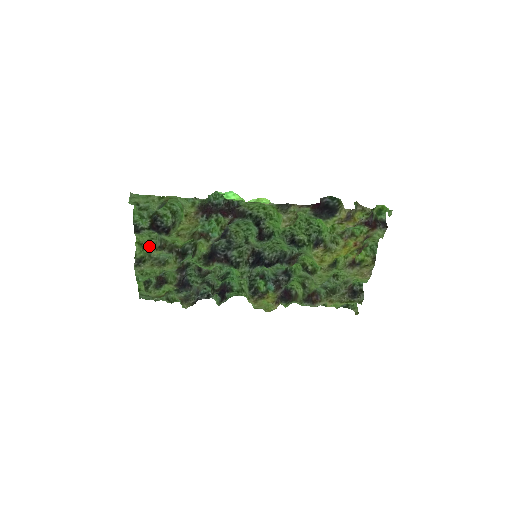
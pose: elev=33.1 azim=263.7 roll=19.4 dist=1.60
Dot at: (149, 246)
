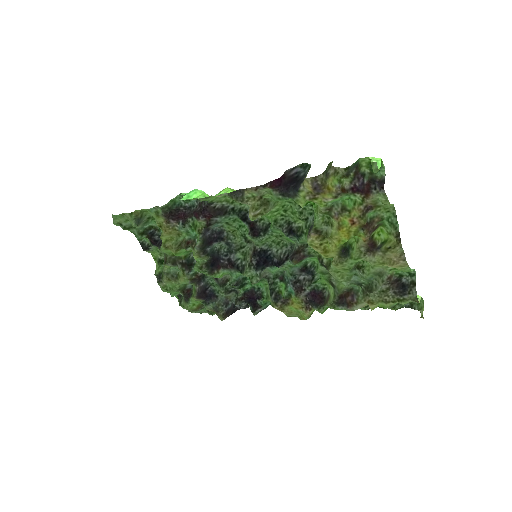
Dot at: (163, 261)
